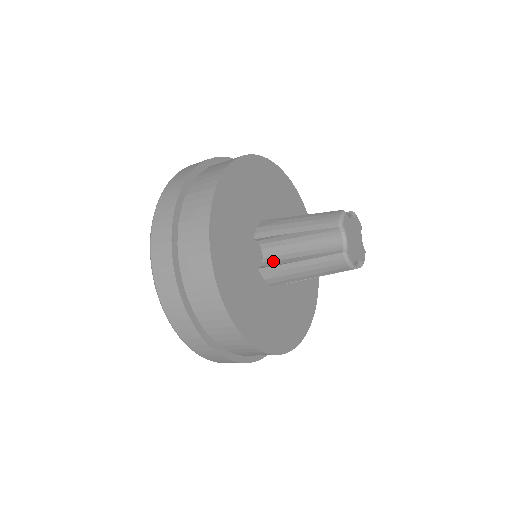
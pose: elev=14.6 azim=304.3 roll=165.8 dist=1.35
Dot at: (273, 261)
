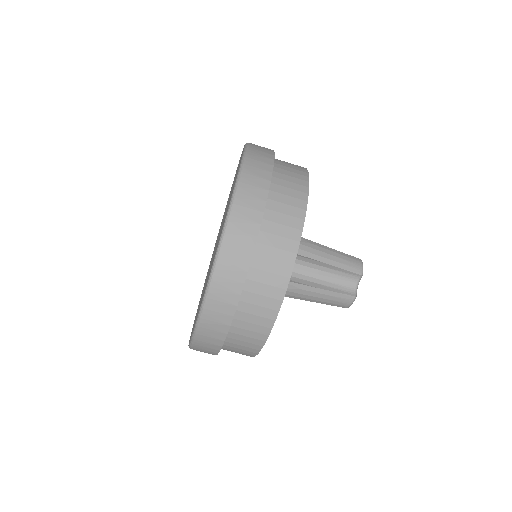
Dot at: occluded
